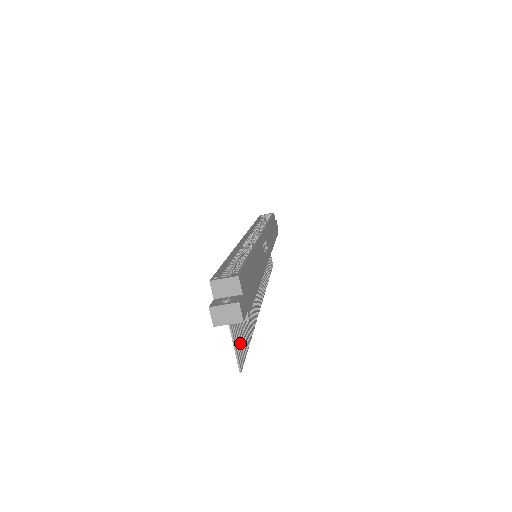
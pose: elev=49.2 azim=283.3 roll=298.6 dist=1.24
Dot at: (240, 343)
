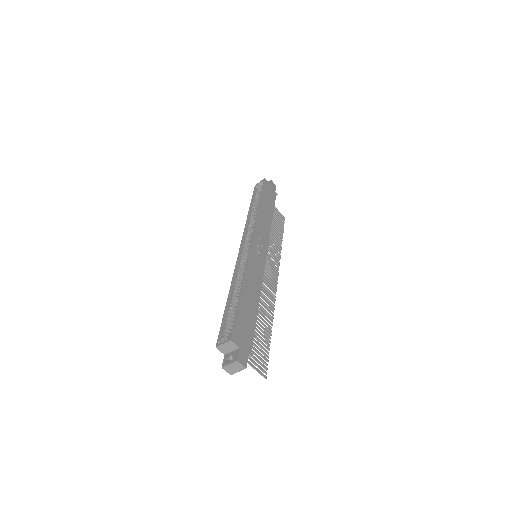
Dot at: (259, 358)
